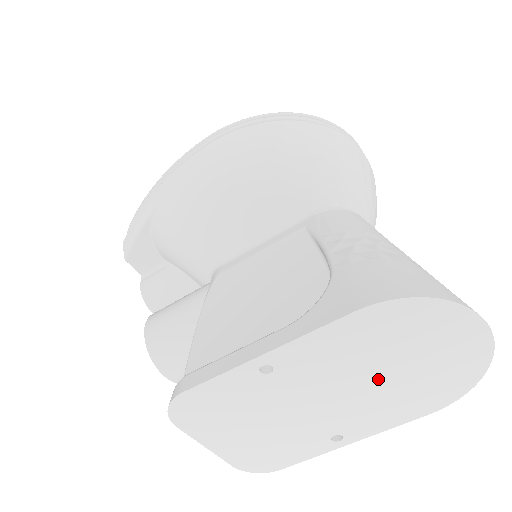
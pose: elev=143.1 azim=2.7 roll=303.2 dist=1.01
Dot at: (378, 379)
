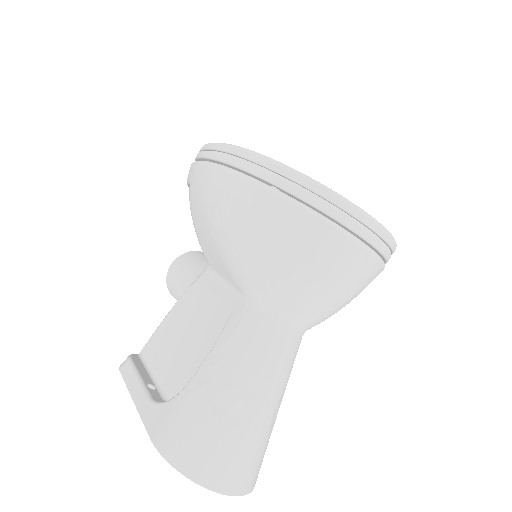
Dot at: occluded
